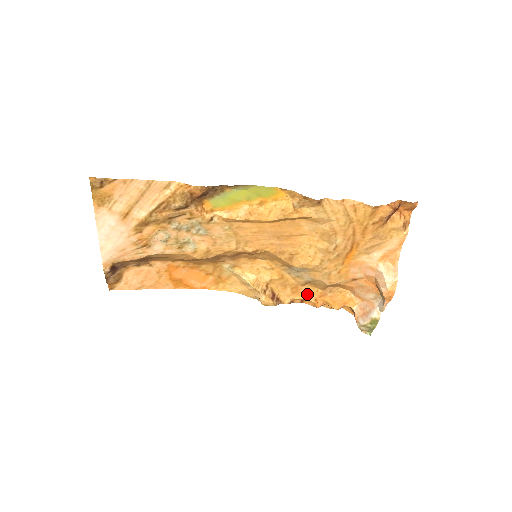
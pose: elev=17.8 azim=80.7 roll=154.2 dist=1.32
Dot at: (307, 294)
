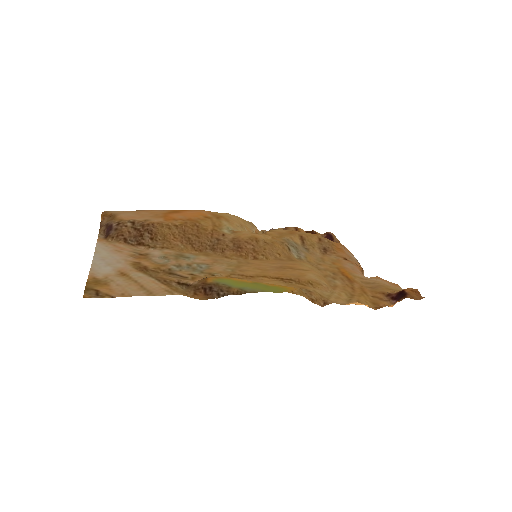
Dot at: (302, 232)
